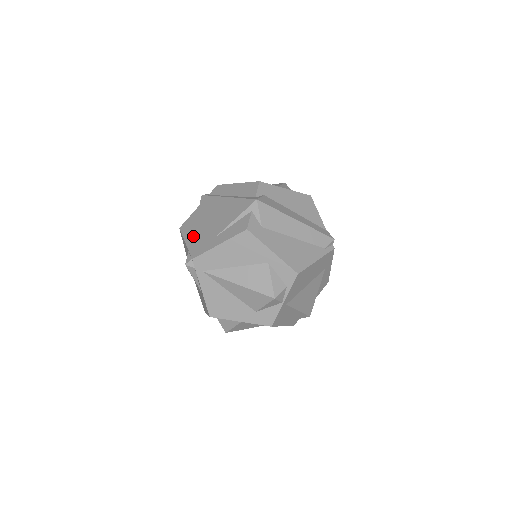
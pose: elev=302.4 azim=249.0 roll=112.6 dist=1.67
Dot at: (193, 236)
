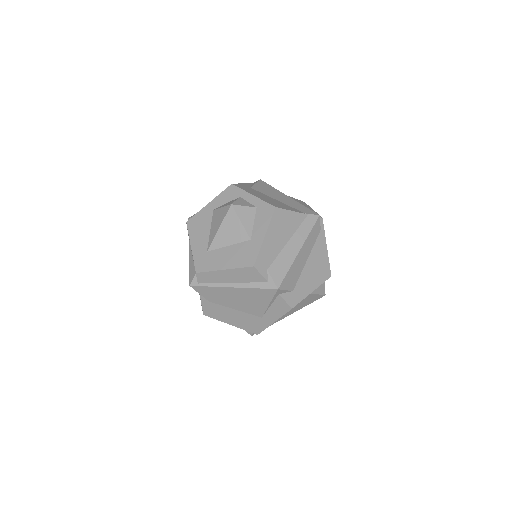
Dot at: (233, 320)
